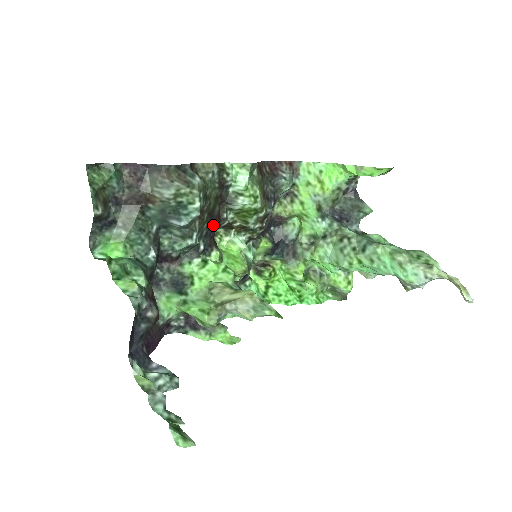
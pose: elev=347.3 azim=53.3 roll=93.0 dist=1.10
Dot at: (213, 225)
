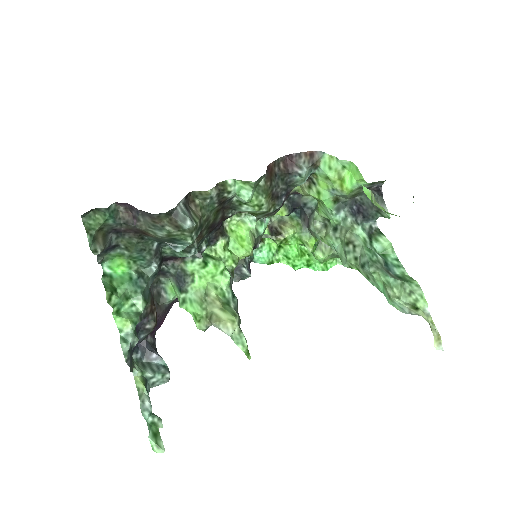
Dot at: occluded
